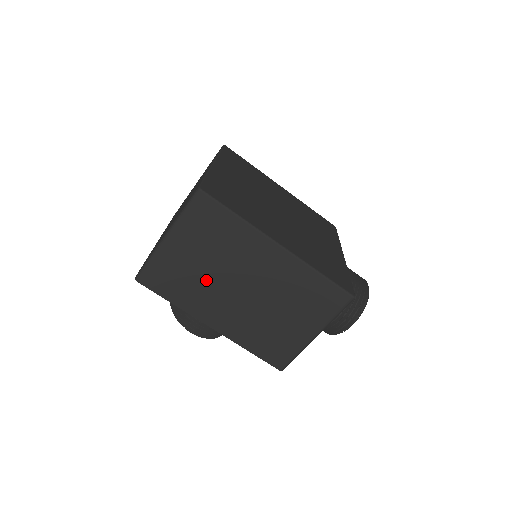
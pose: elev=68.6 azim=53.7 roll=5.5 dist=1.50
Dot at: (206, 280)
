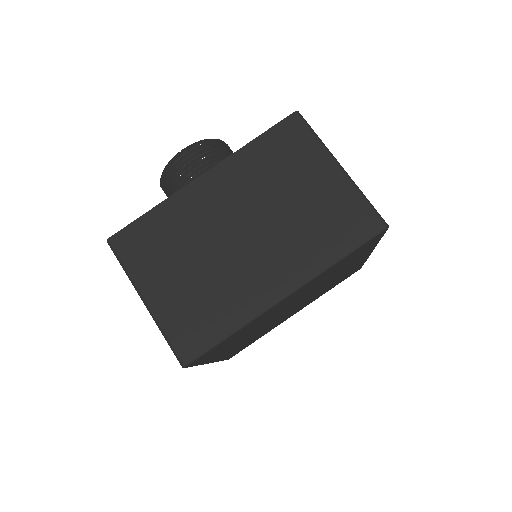
Dot at: occluded
